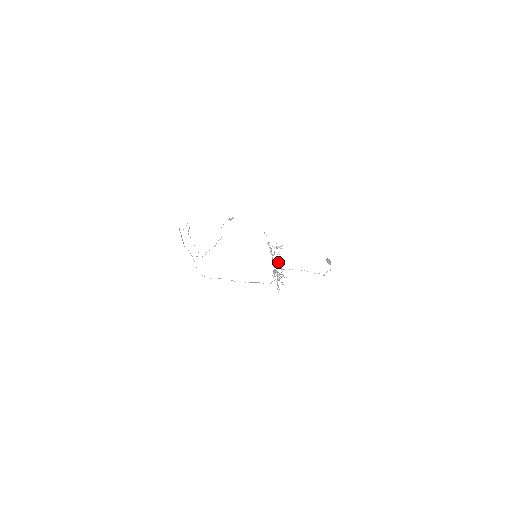
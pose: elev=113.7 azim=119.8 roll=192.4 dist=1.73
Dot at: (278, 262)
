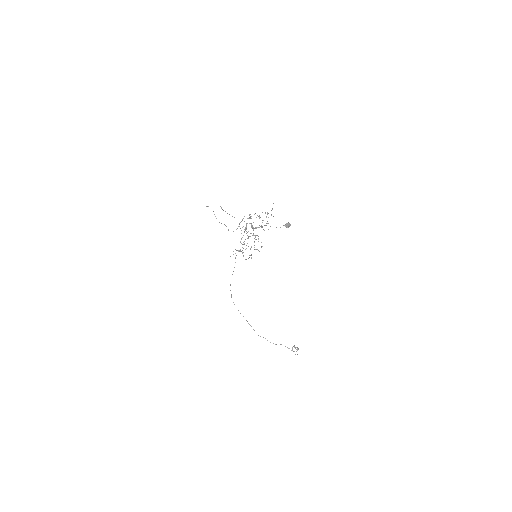
Dot at: occluded
